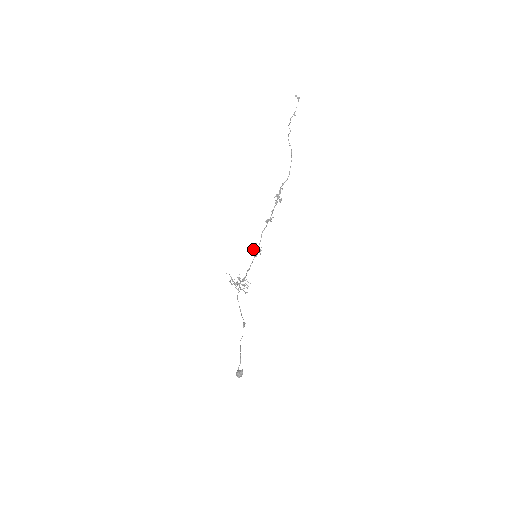
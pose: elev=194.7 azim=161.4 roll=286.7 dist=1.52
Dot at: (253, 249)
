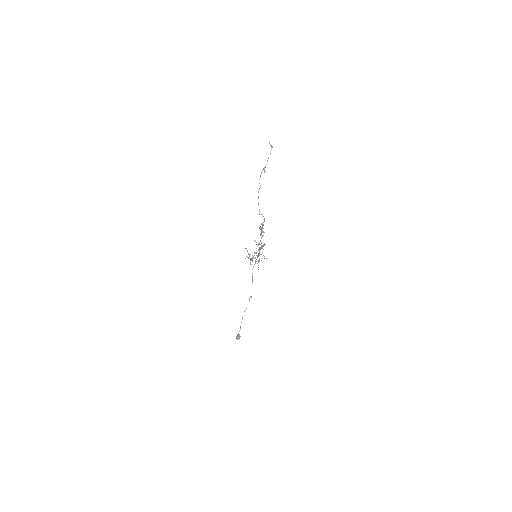
Dot at: (258, 244)
